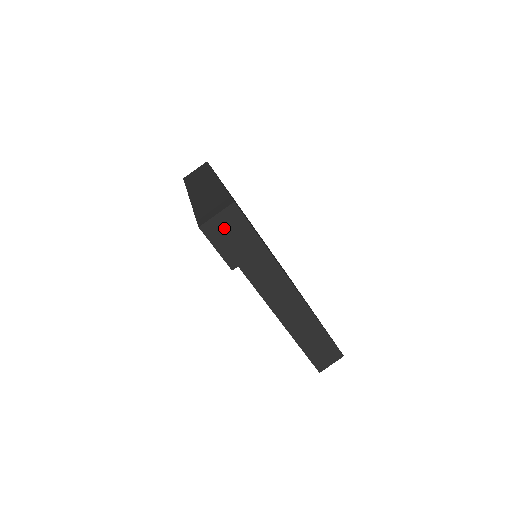
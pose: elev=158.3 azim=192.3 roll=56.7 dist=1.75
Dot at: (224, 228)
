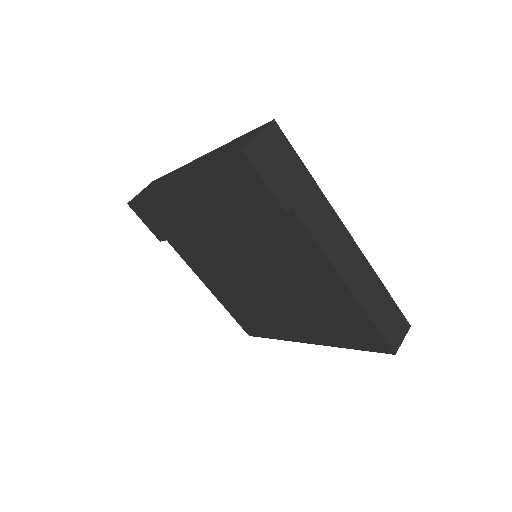
Dot at: (269, 153)
